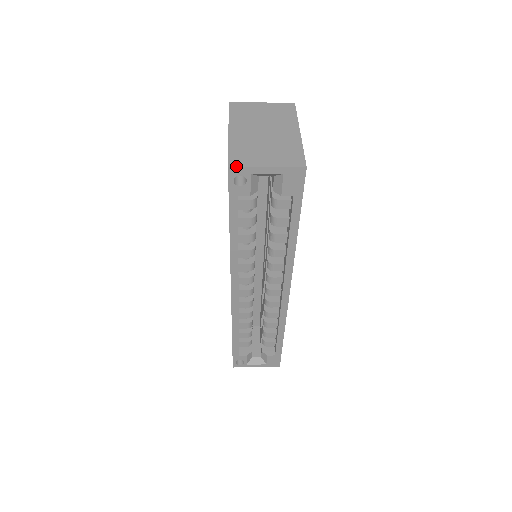
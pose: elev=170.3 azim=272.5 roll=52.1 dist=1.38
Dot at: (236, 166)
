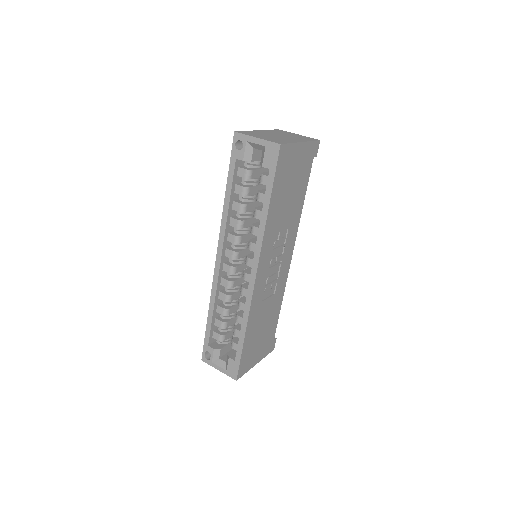
Dot at: (239, 132)
